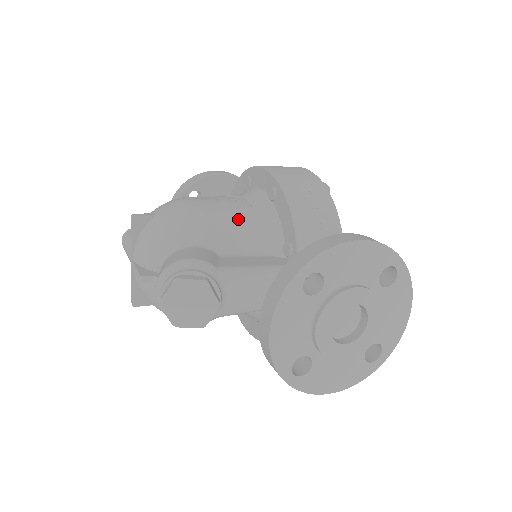
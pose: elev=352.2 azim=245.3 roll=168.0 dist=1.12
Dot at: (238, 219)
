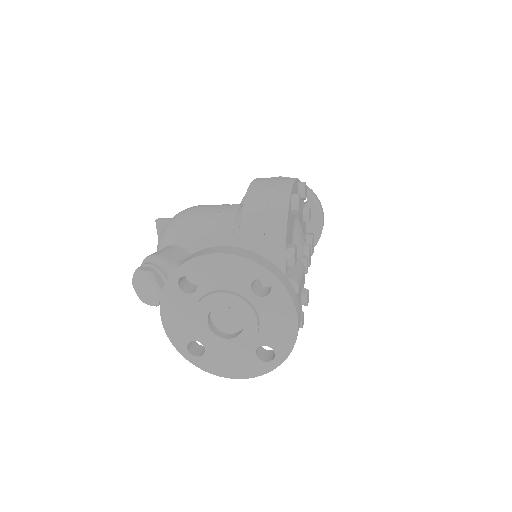
Dot at: (216, 225)
